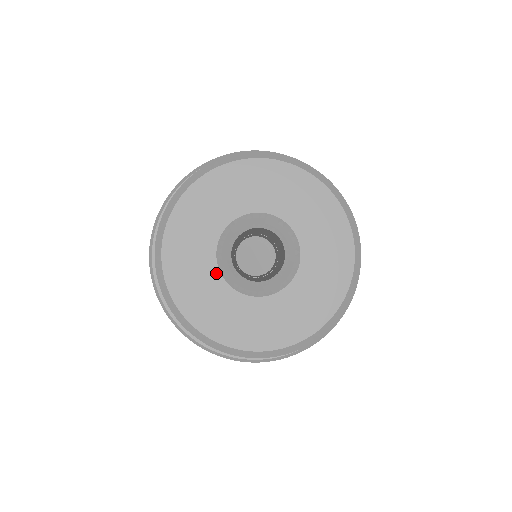
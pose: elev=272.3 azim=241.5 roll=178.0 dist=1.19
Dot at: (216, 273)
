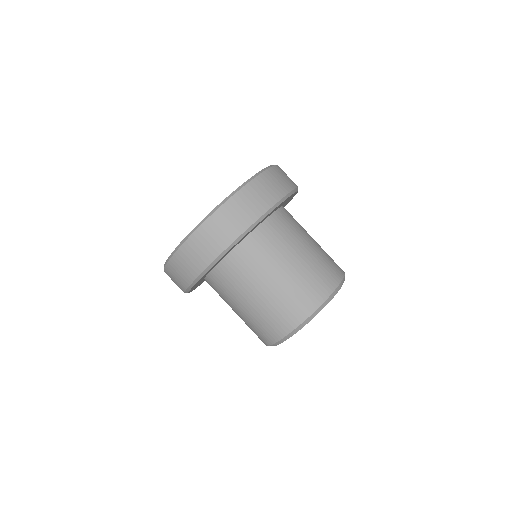
Dot at: occluded
